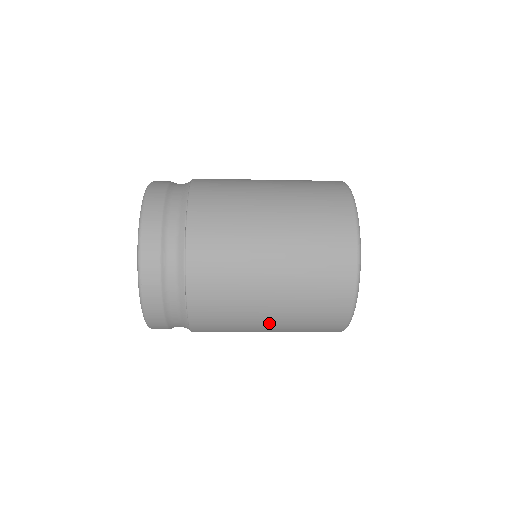
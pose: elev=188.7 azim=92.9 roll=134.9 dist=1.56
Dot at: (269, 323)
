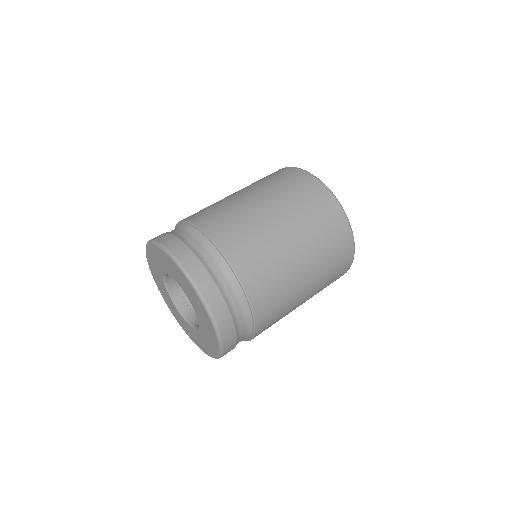
Dot at: occluded
